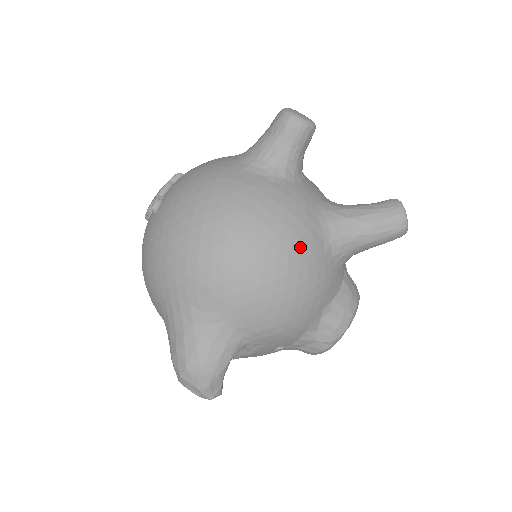
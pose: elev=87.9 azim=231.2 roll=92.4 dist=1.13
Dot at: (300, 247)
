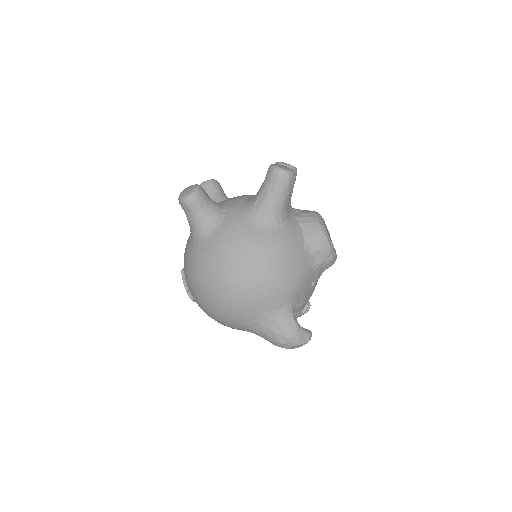
Dot at: (257, 248)
